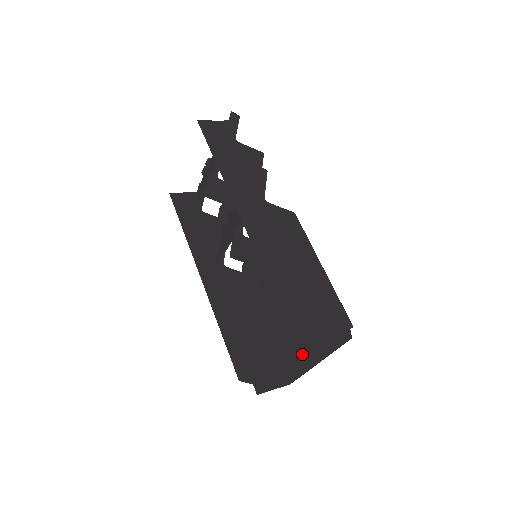
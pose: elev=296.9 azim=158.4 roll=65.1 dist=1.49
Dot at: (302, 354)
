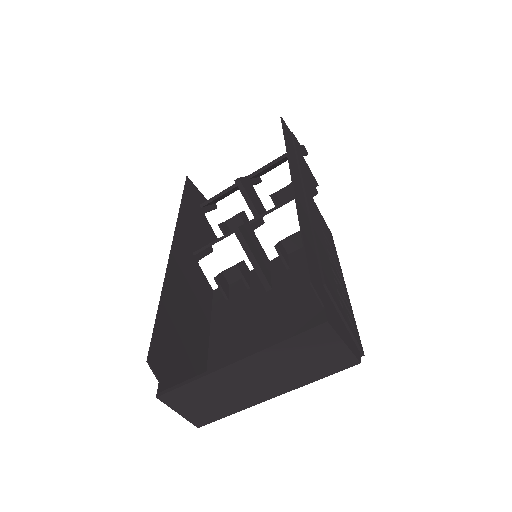
Dot at: occluded
